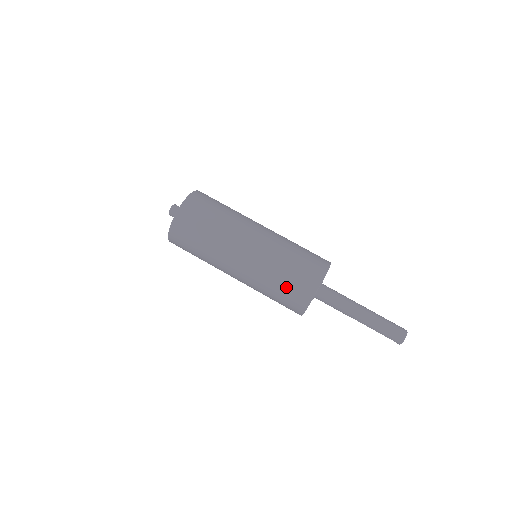
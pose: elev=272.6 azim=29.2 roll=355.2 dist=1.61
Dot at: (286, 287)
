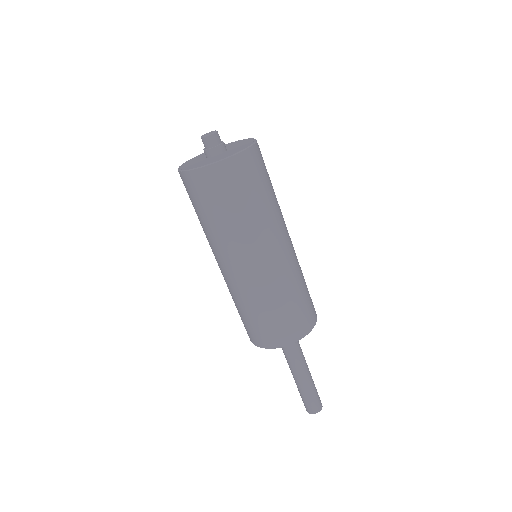
Dot at: (253, 322)
